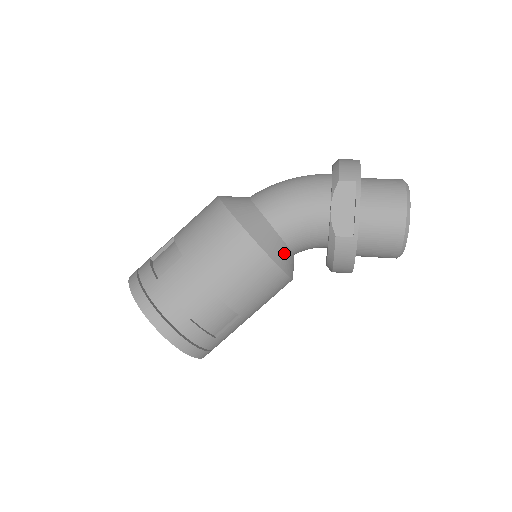
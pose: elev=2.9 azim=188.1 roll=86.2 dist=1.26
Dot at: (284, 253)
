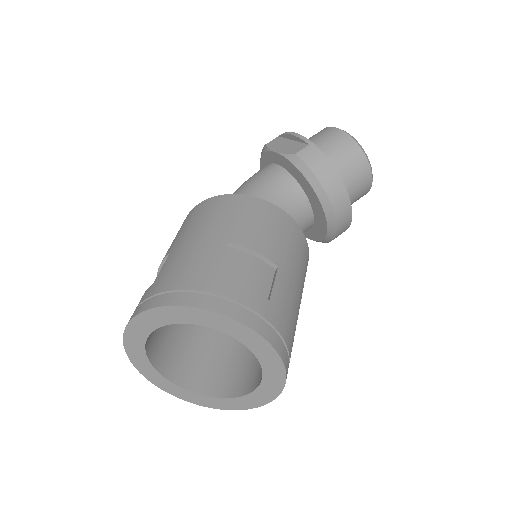
Dot at: occluded
